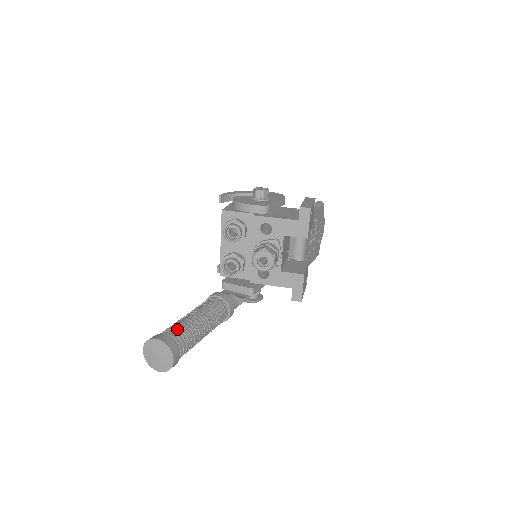
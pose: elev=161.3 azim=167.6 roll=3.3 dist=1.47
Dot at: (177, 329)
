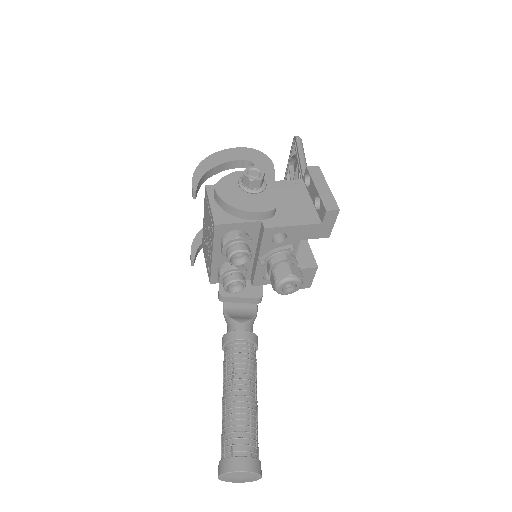
Dot at: (244, 434)
